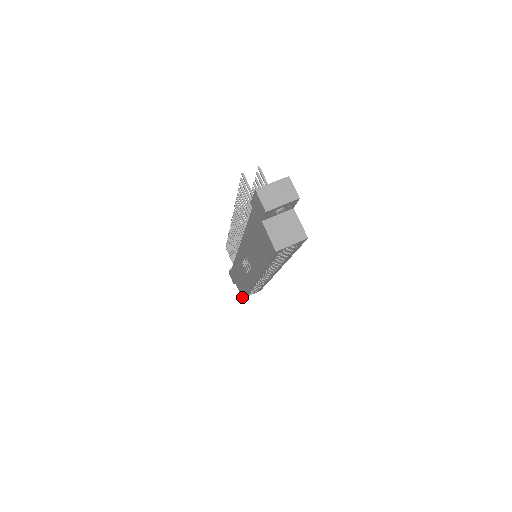
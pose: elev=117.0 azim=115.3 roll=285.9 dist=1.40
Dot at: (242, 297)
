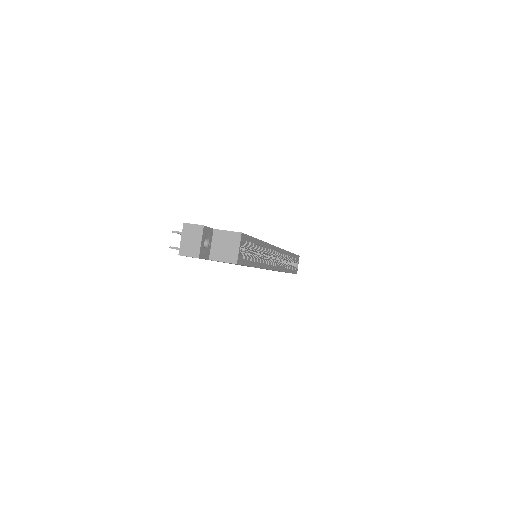
Dot at: occluded
